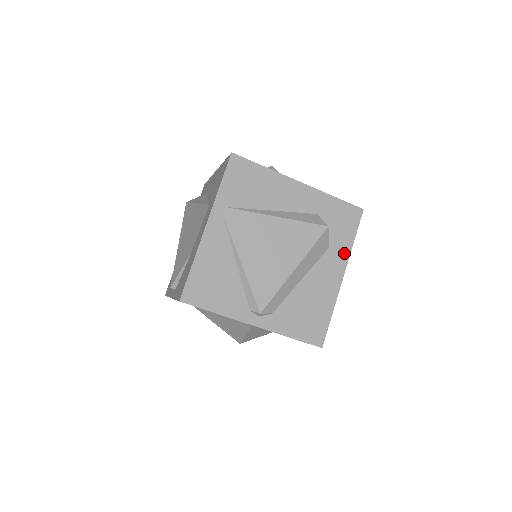
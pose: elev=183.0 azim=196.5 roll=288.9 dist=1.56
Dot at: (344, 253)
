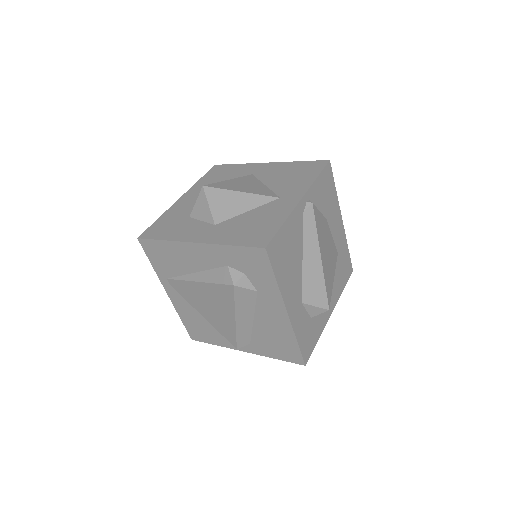
Dot at: (274, 293)
